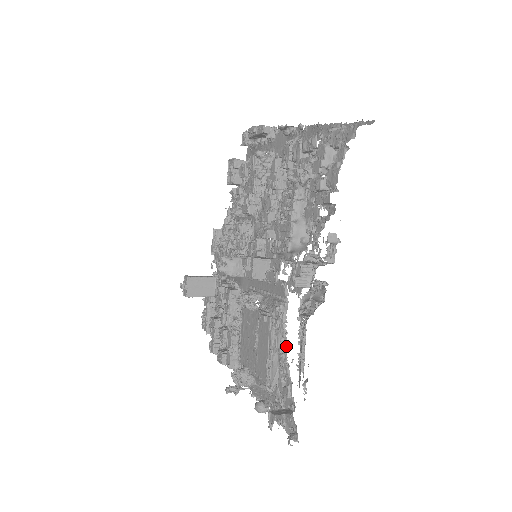
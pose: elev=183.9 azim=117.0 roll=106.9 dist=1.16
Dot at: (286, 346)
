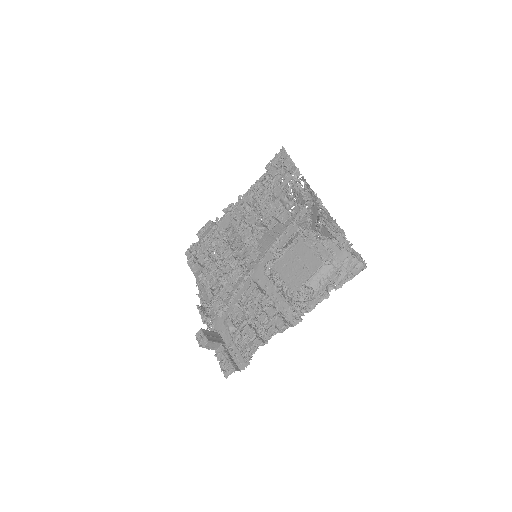
Dot at: (319, 239)
